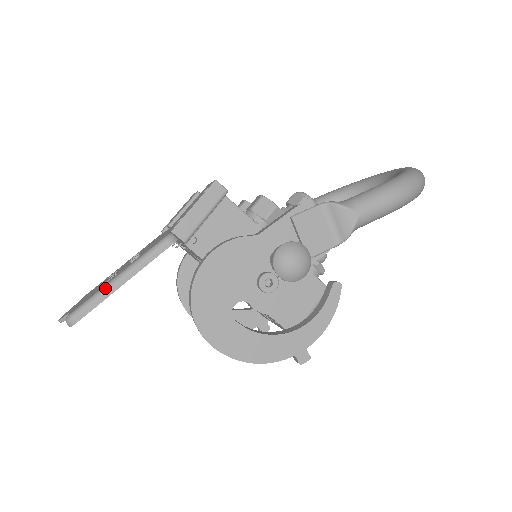
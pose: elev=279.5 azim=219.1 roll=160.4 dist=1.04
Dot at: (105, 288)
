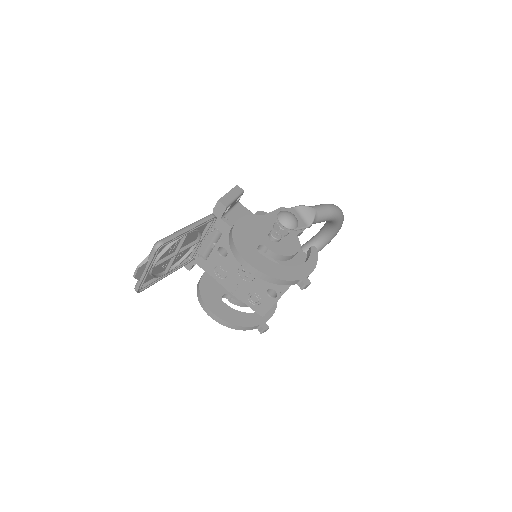
Dot at: (178, 231)
